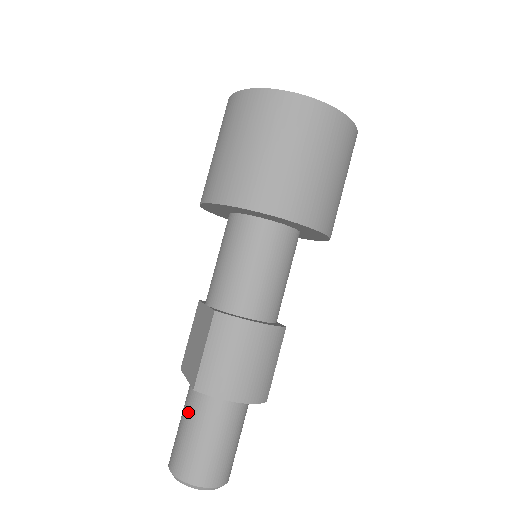
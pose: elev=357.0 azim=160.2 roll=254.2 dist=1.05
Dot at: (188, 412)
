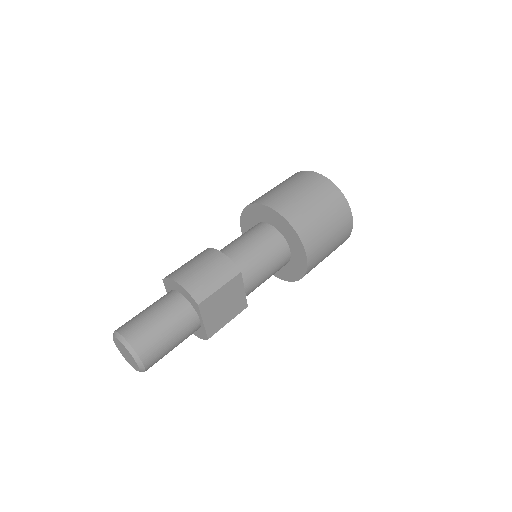
Dot at: occluded
